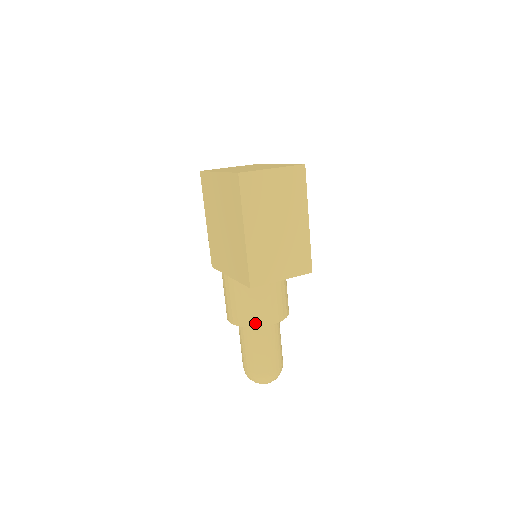
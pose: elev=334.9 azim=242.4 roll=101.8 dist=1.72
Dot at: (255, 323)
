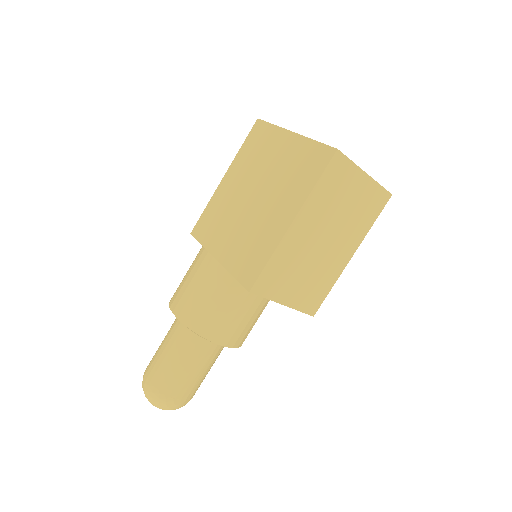
Dot at: (208, 333)
